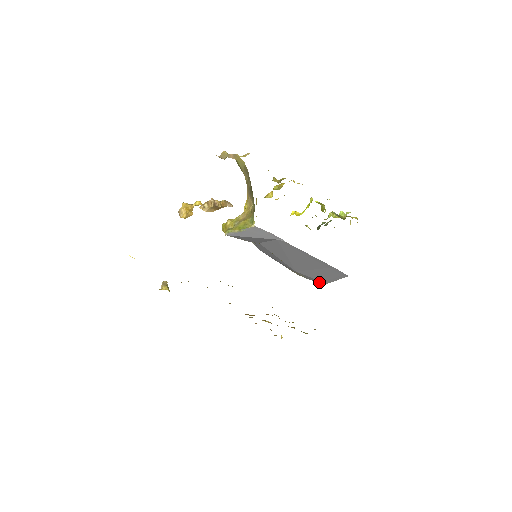
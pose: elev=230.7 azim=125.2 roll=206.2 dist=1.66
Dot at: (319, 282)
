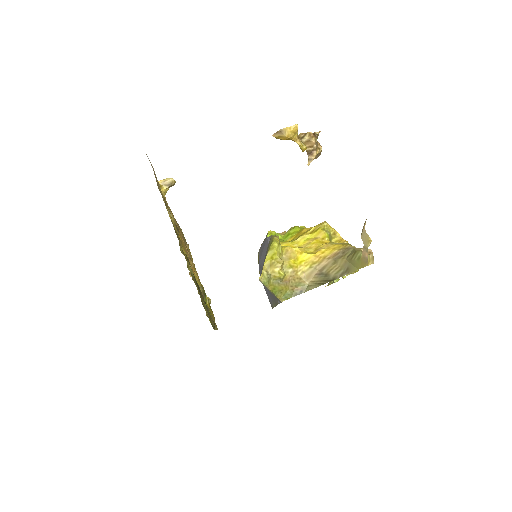
Dot at: occluded
